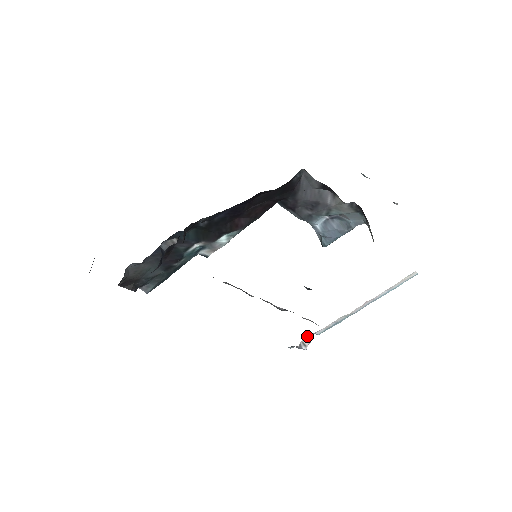
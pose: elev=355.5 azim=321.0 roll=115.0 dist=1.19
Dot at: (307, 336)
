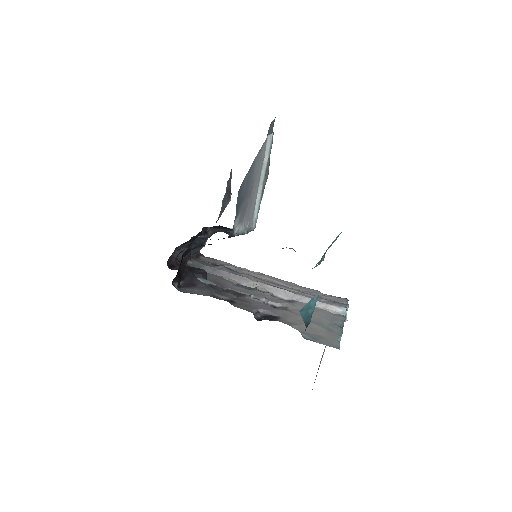
Dot at: occluded
